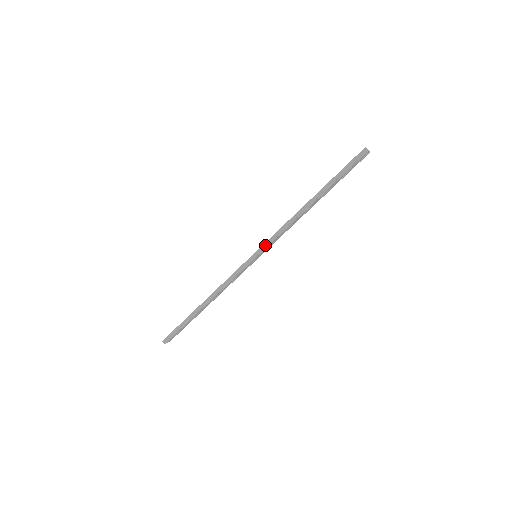
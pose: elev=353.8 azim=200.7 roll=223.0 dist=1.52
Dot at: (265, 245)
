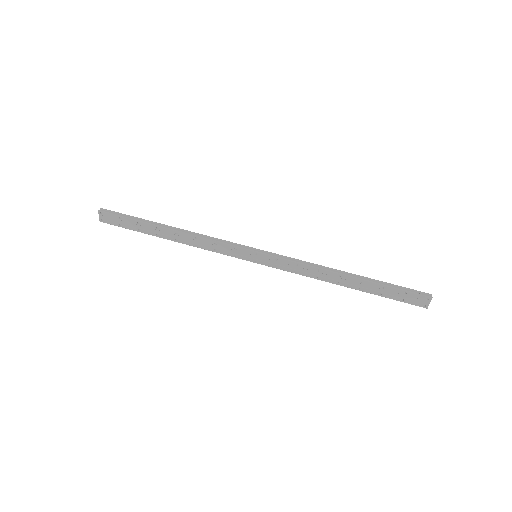
Dot at: (276, 255)
